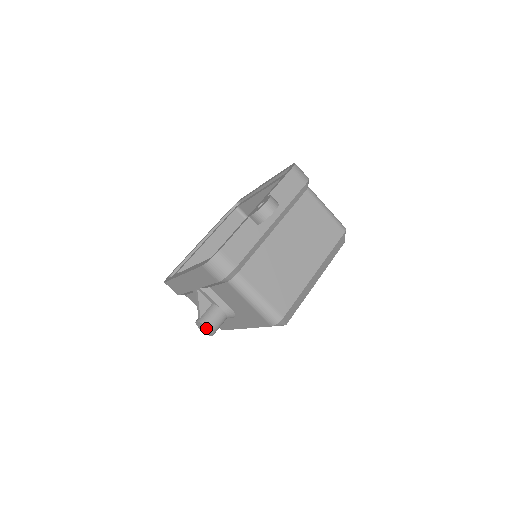
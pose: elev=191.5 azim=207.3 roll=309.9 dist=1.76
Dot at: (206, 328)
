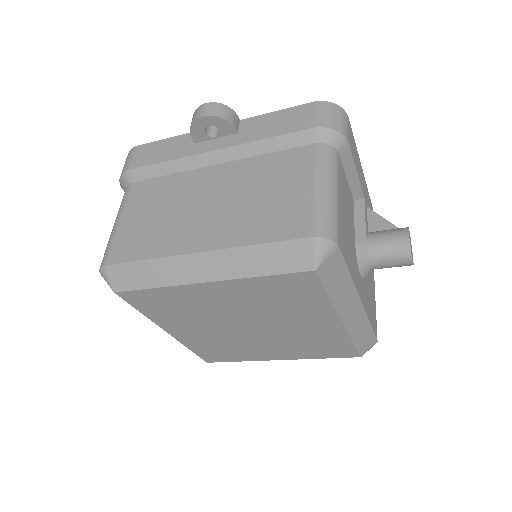
Dot at: occluded
